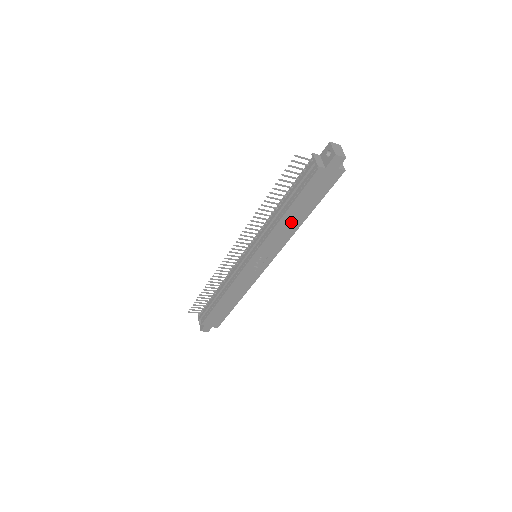
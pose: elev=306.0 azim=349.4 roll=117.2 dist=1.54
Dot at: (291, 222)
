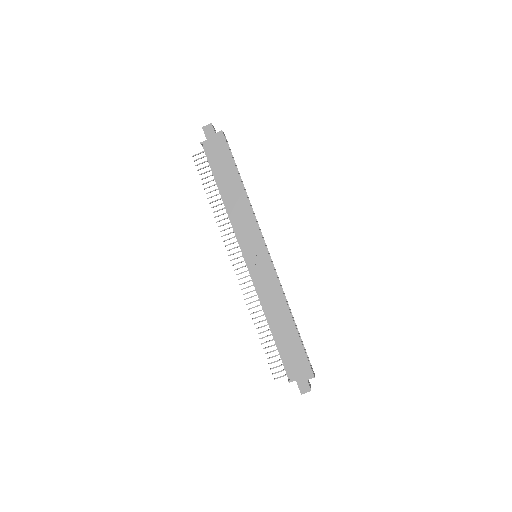
Dot at: (235, 196)
